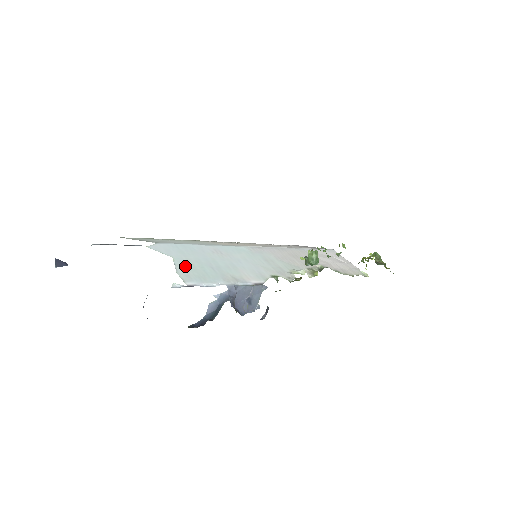
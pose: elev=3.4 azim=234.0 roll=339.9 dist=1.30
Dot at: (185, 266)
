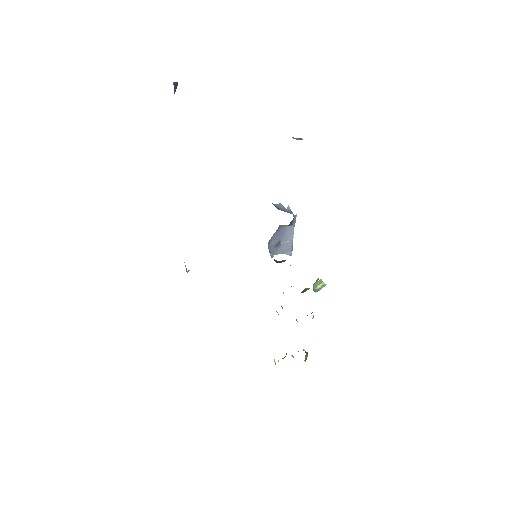
Dot at: occluded
